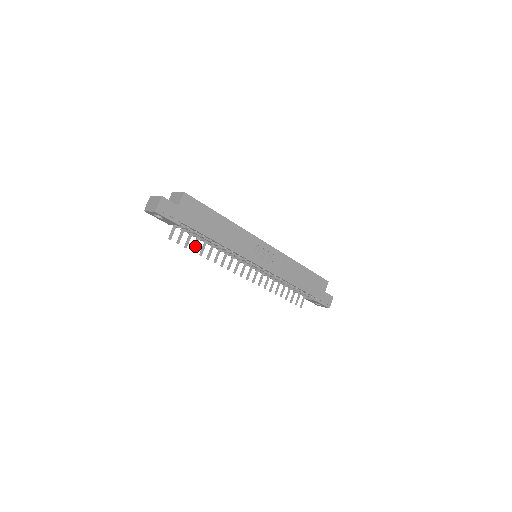
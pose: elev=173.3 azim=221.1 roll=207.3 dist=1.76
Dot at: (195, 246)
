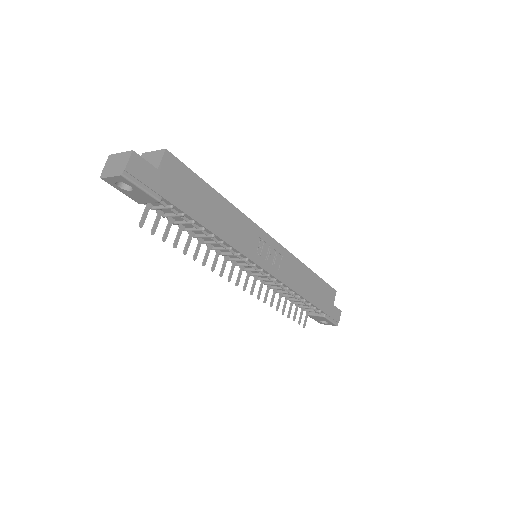
Dot at: (177, 239)
